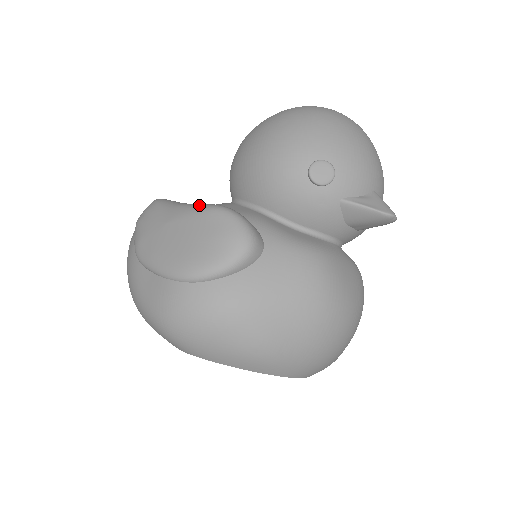
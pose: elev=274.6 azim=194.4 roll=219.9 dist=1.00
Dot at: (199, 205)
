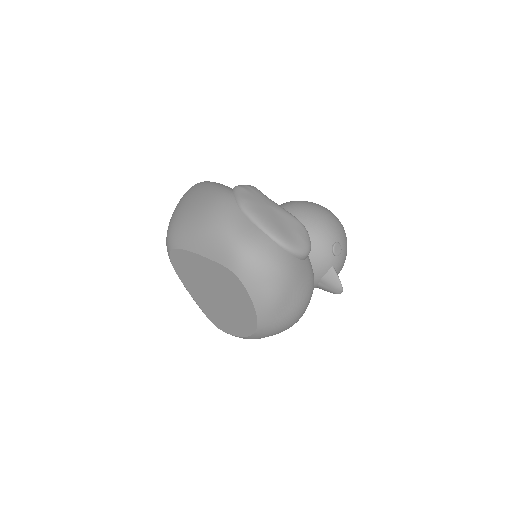
Dot at: occluded
